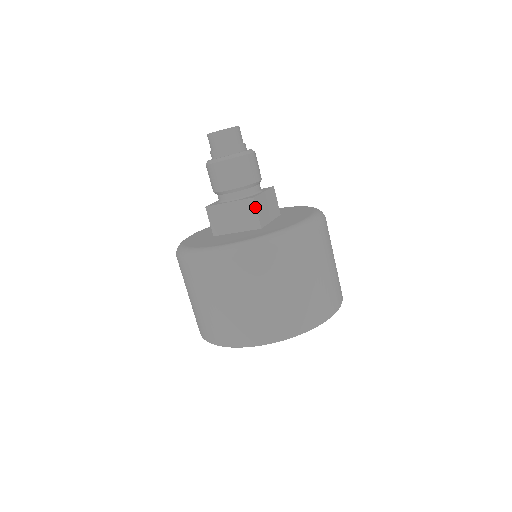
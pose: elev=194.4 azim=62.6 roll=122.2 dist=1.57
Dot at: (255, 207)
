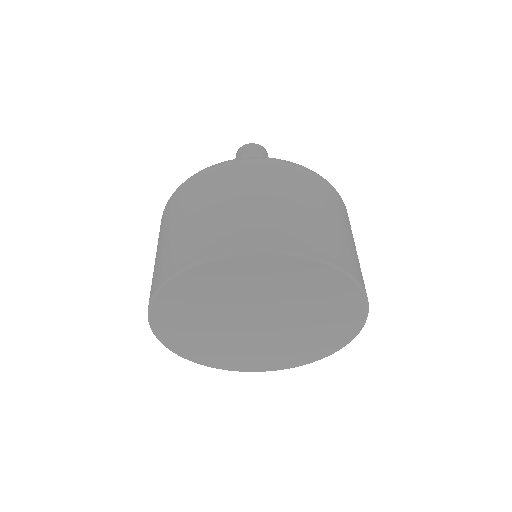
Dot at: occluded
